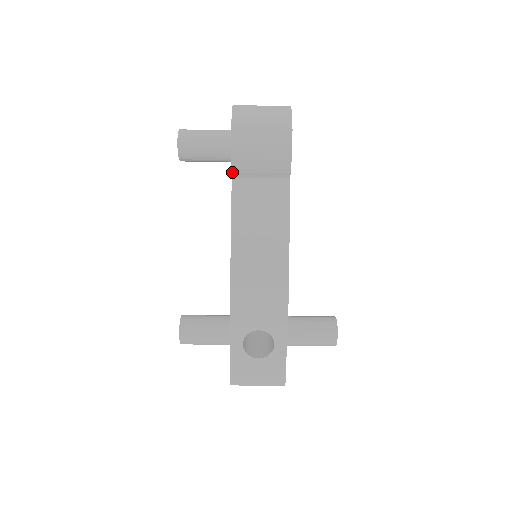
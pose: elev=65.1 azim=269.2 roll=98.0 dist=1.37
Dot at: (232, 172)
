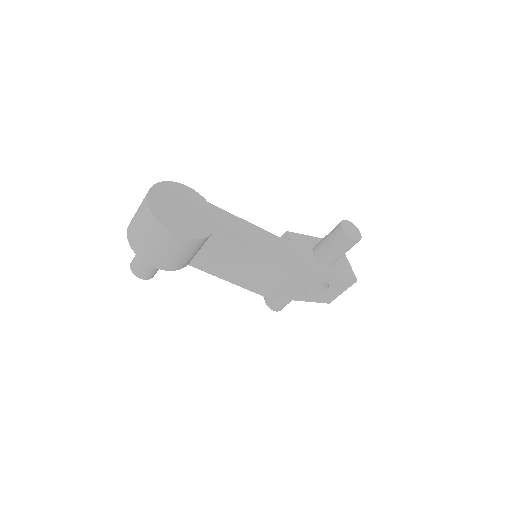
Dot at: occluded
